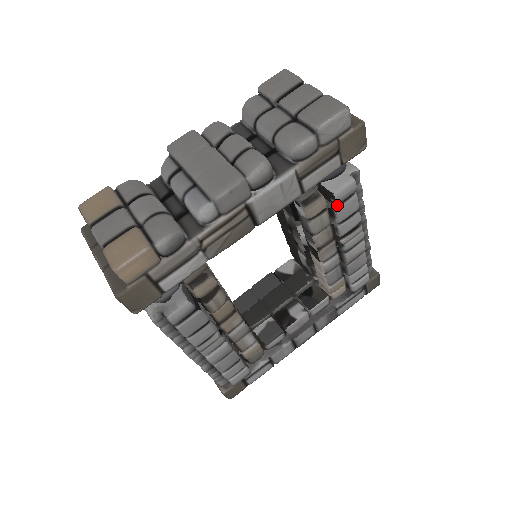
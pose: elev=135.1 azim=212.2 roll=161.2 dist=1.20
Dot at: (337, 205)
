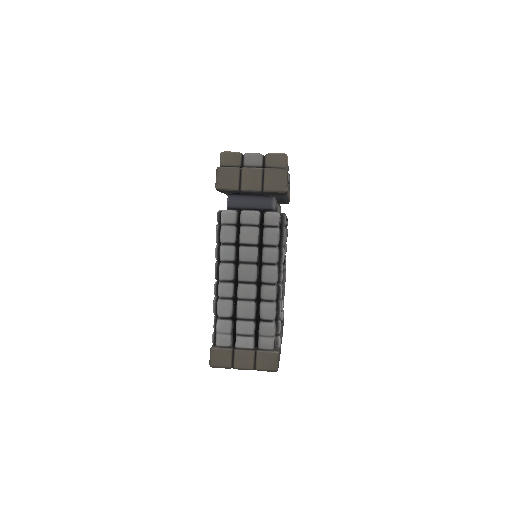
Dot at: (286, 227)
